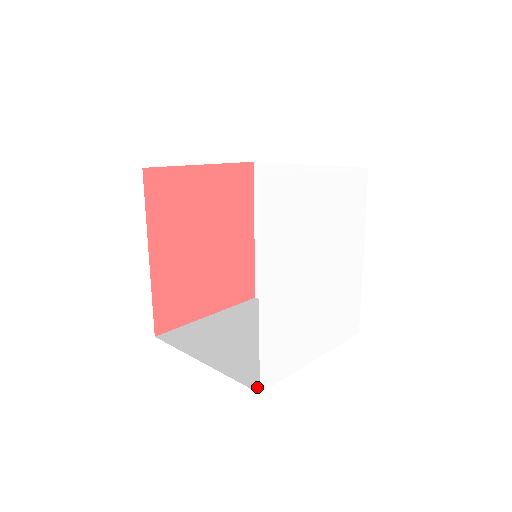
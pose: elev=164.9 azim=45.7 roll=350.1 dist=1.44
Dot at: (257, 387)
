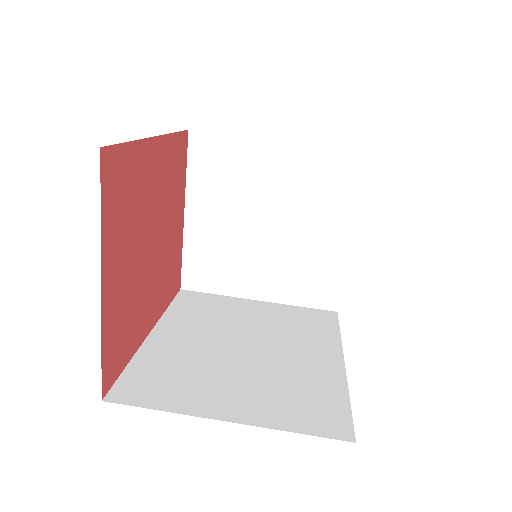
Dot at: (330, 306)
